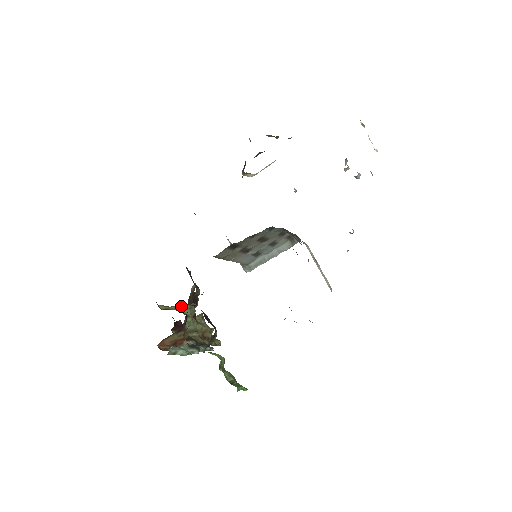
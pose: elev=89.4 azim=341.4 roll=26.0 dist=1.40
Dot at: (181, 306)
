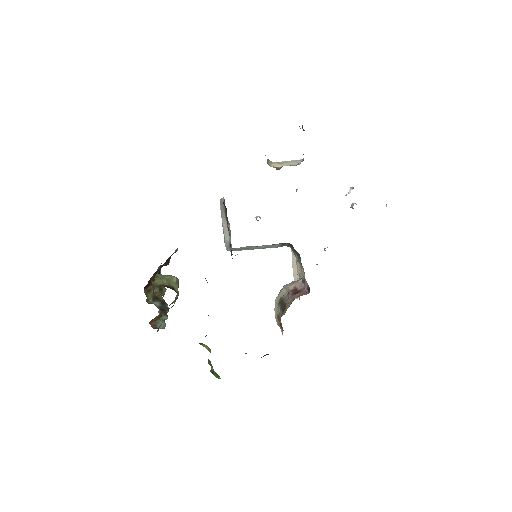
Dot at: (169, 278)
